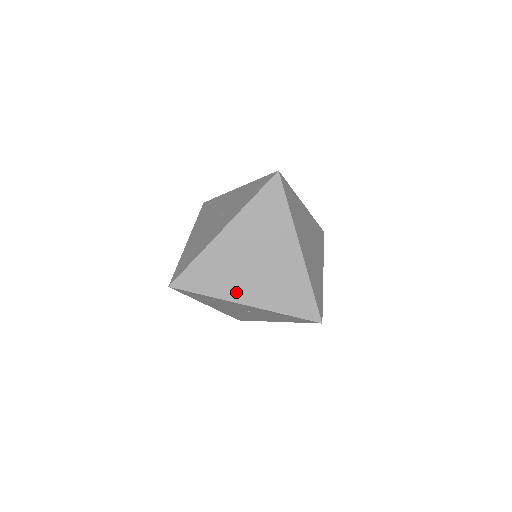
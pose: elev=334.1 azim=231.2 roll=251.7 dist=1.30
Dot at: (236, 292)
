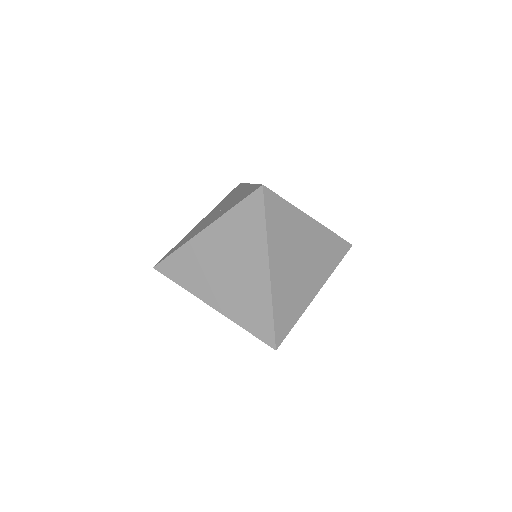
Dot at: (205, 292)
